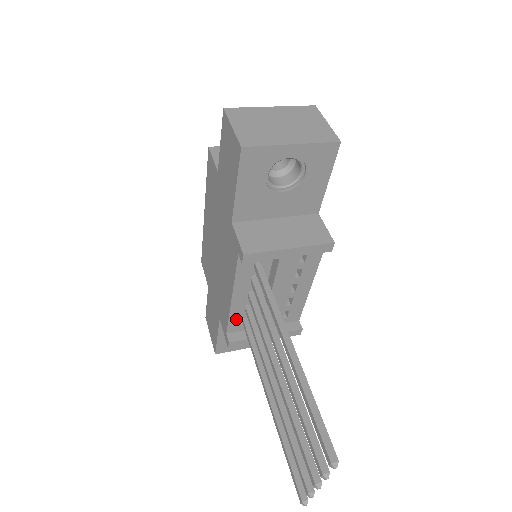
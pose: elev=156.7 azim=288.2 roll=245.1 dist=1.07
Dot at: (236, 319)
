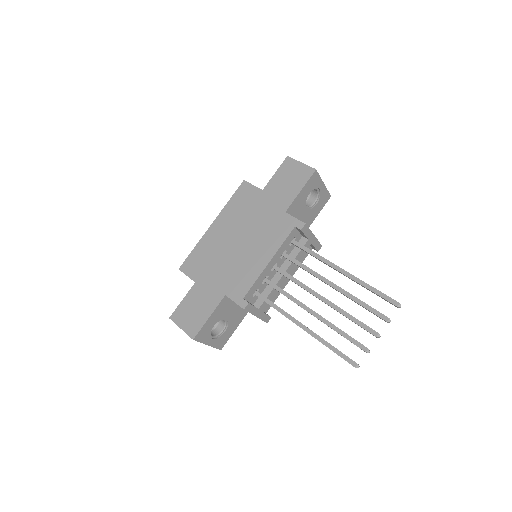
Dot at: (255, 286)
